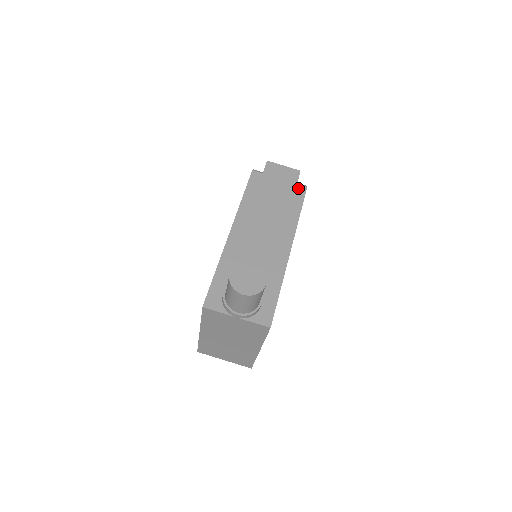
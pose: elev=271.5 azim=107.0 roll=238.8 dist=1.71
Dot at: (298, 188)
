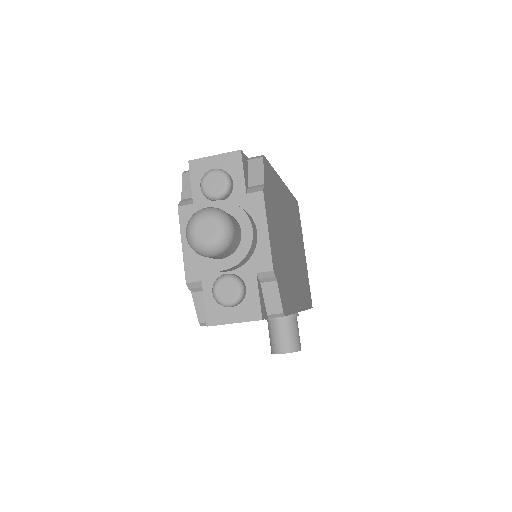
Dot at: occluded
